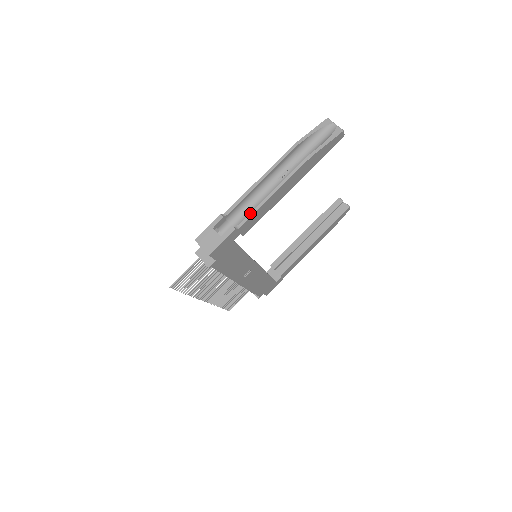
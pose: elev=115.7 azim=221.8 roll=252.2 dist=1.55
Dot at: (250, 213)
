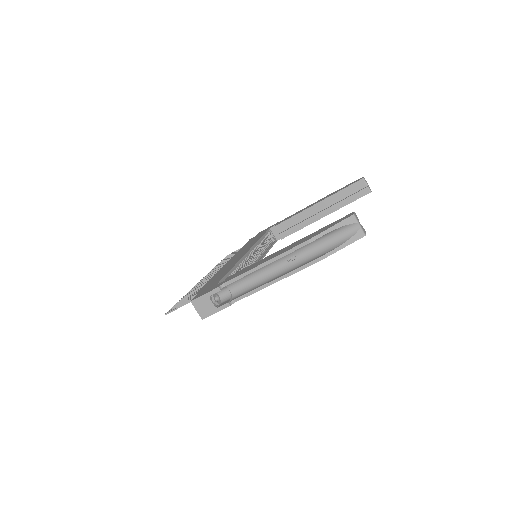
Dot at: (247, 293)
